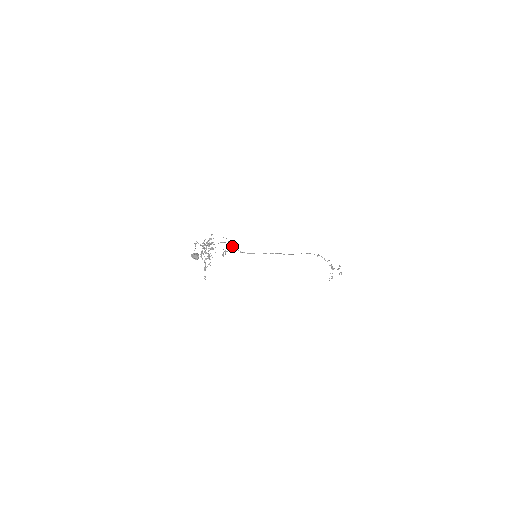
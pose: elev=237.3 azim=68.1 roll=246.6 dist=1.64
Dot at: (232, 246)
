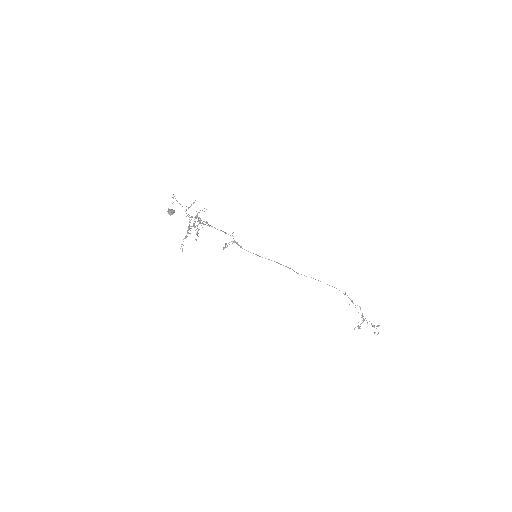
Dot at: occluded
